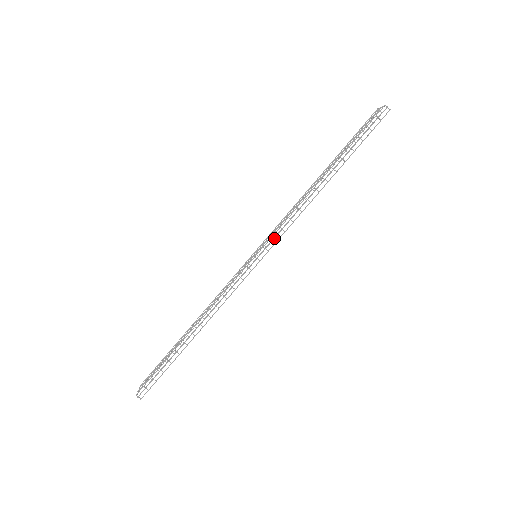
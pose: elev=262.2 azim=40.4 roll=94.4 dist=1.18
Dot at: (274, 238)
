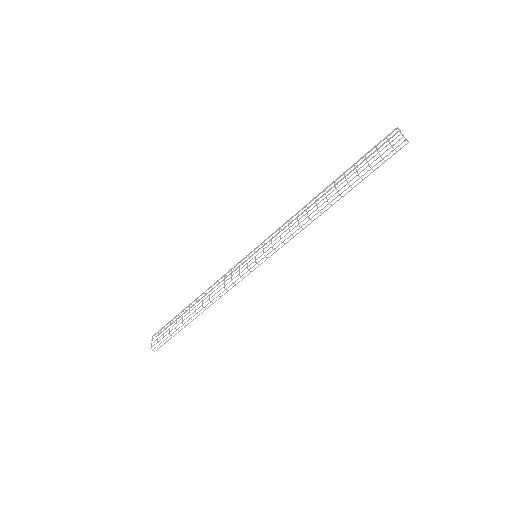
Dot at: (274, 249)
